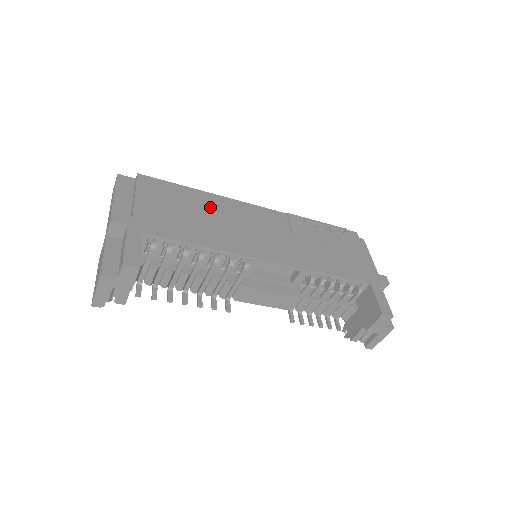
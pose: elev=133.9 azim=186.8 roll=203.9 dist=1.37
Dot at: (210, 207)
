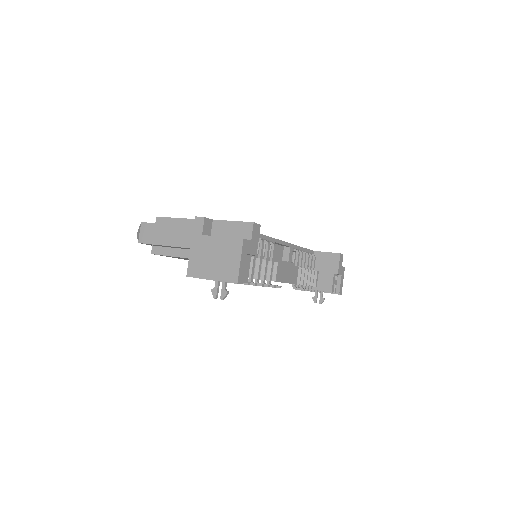
Dot at: occluded
